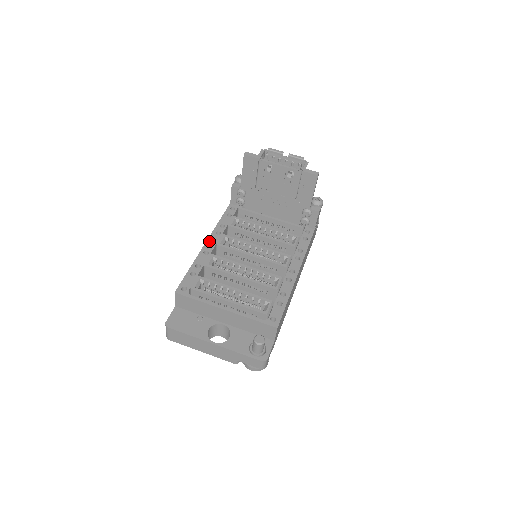
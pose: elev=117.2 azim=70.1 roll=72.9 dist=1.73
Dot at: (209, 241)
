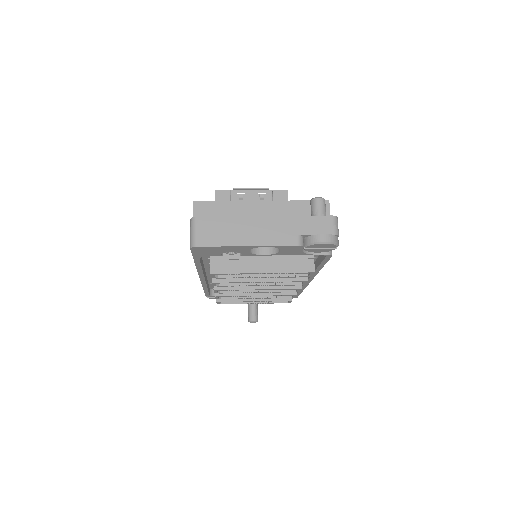
Dot at: occluded
